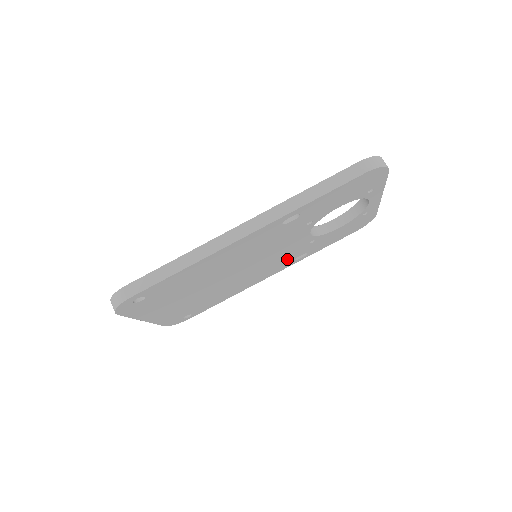
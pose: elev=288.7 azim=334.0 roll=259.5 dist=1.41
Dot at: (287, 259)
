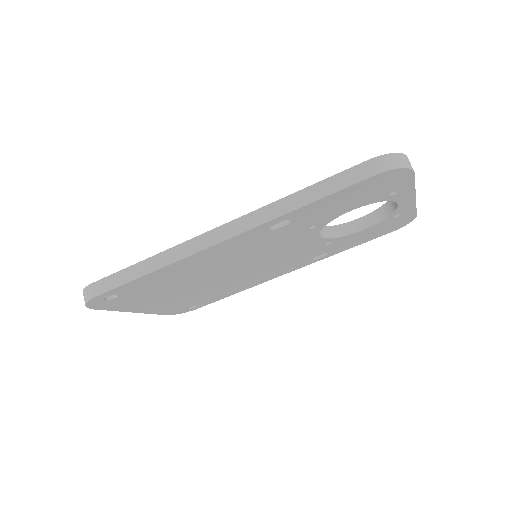
Dot at: (301, 259)
